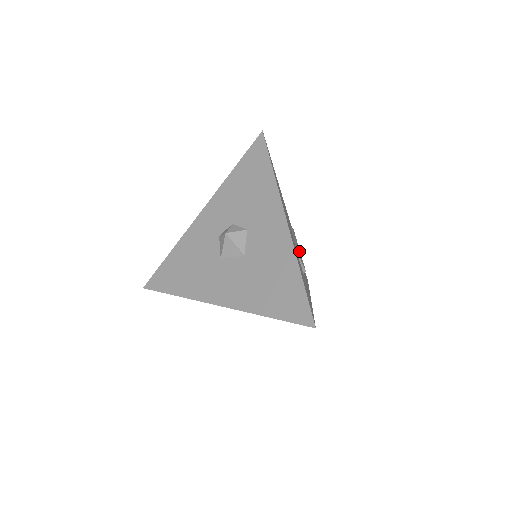
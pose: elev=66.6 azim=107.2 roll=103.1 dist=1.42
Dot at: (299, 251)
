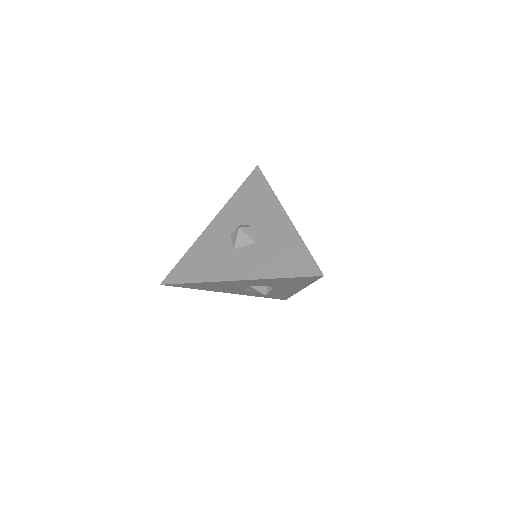
Dot at: occluded
